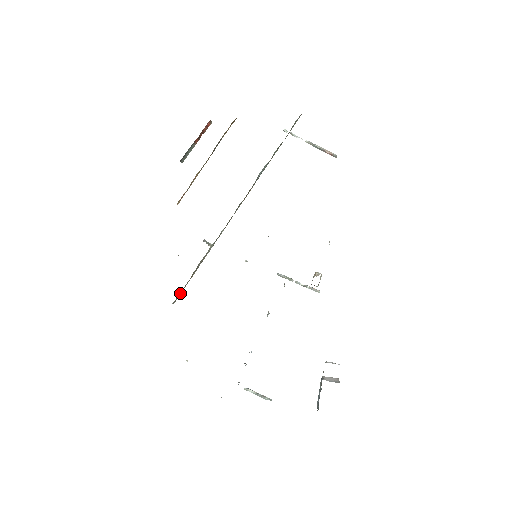
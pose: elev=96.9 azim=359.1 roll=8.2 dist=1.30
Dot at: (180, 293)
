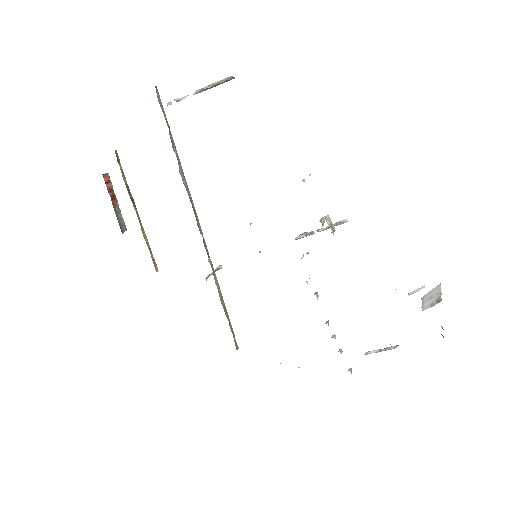
Dot at: (234, 337)
